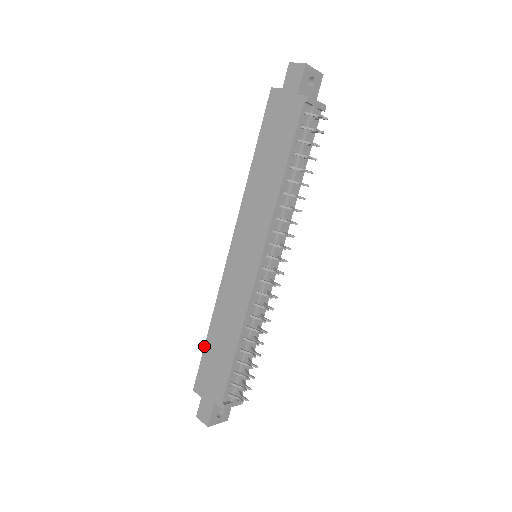
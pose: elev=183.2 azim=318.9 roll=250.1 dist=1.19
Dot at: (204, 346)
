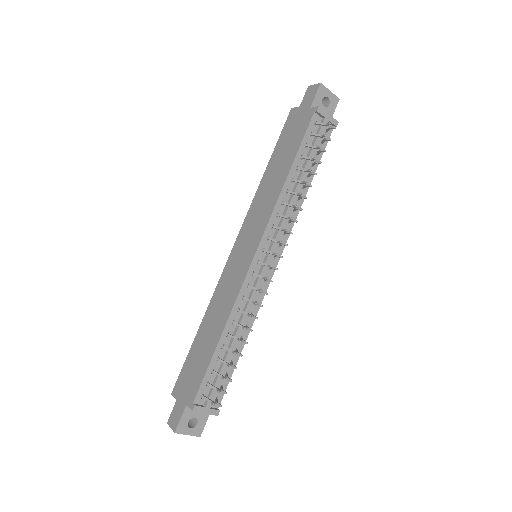
Dot at: (191, 345)
